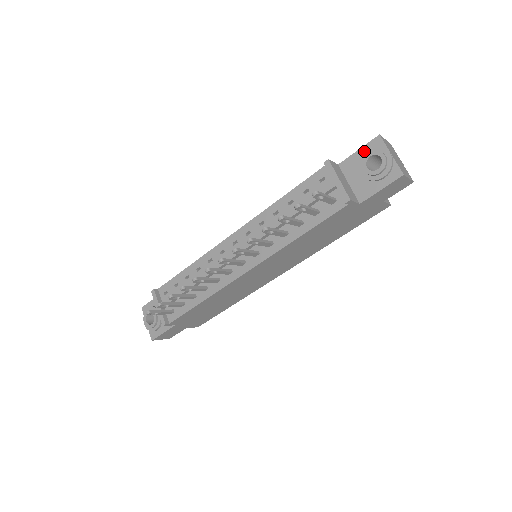
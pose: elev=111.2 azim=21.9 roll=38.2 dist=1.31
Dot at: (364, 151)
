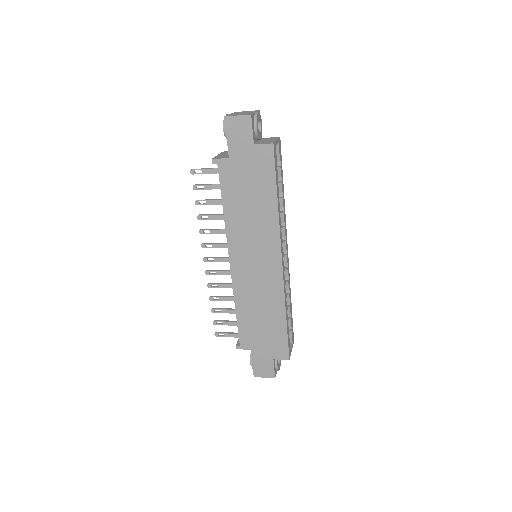
Dot at: occluded
